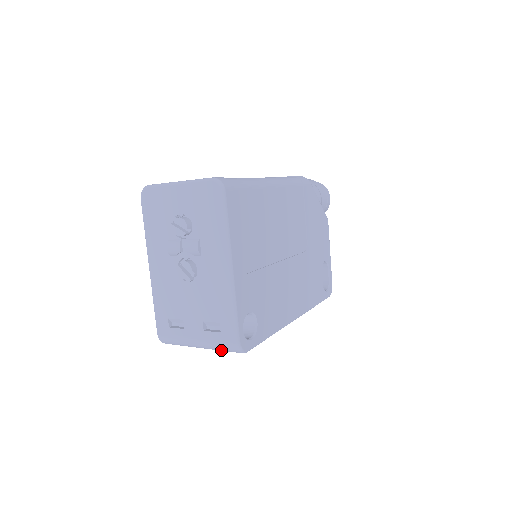
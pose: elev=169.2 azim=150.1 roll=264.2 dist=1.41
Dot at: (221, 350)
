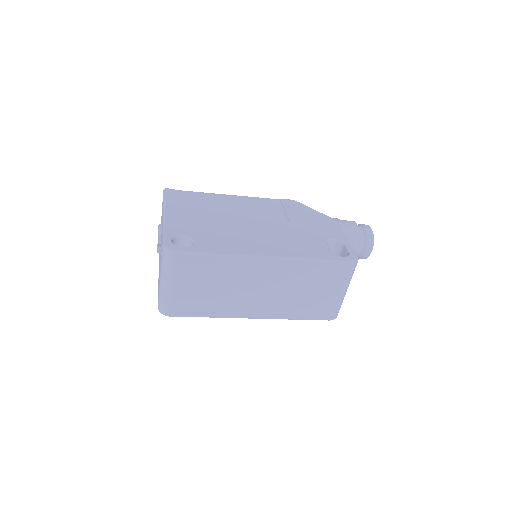
Dot at: (168, 268)
